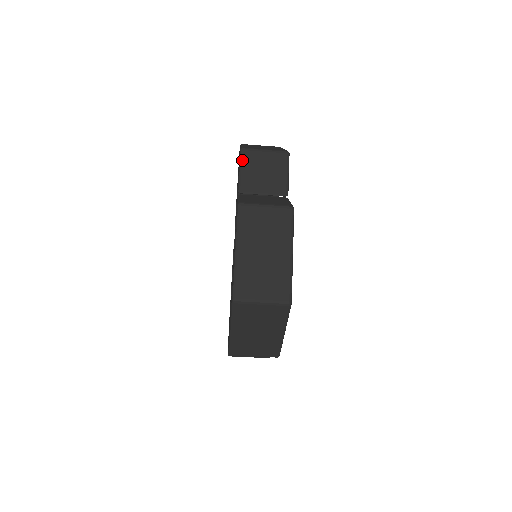
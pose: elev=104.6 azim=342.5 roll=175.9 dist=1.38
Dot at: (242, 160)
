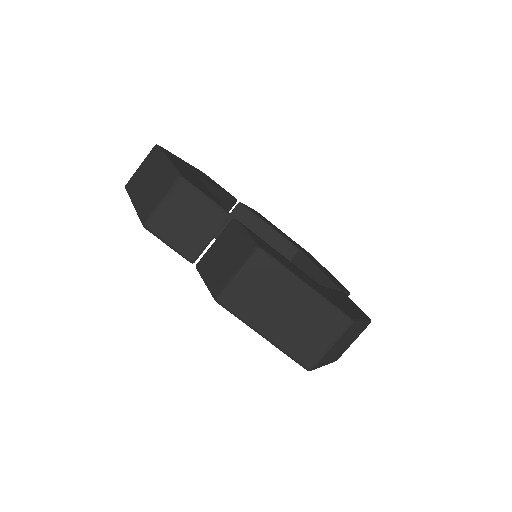
Dot at: (158, 235)
